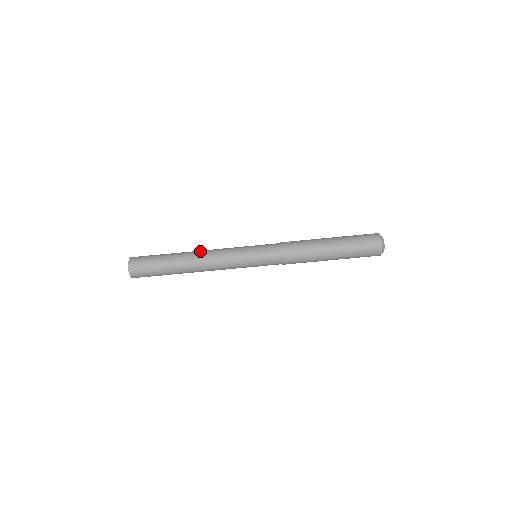
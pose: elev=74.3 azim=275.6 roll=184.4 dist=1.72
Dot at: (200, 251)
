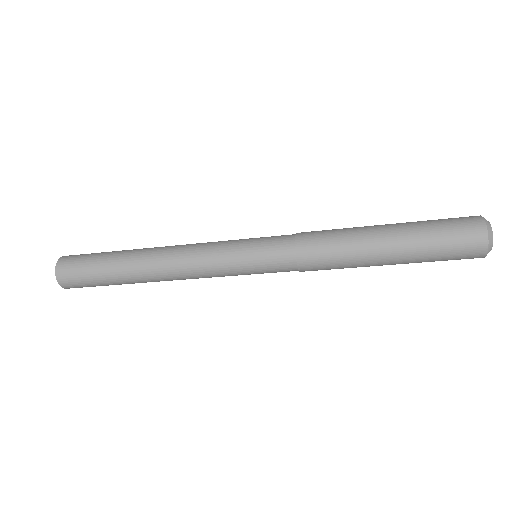
Dot at: (164, 248)
